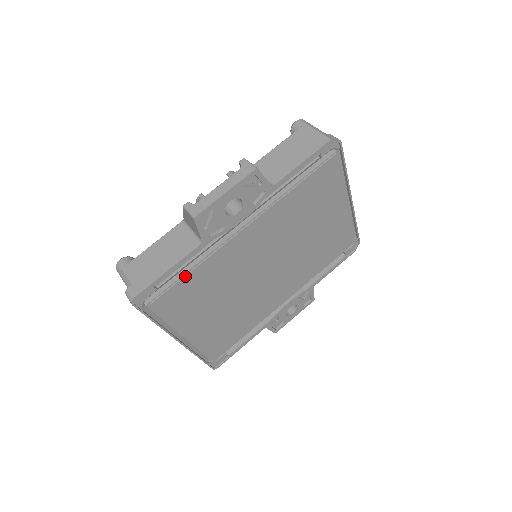
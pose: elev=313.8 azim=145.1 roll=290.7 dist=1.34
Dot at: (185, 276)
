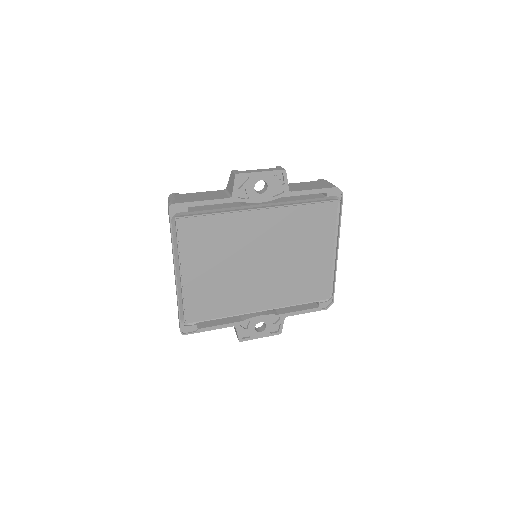
Dot at: (209, 215)
